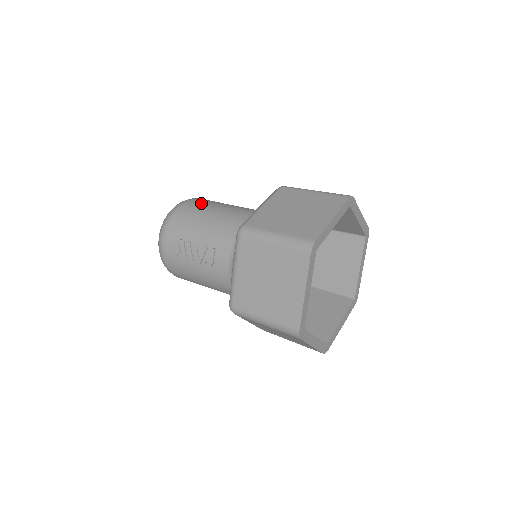
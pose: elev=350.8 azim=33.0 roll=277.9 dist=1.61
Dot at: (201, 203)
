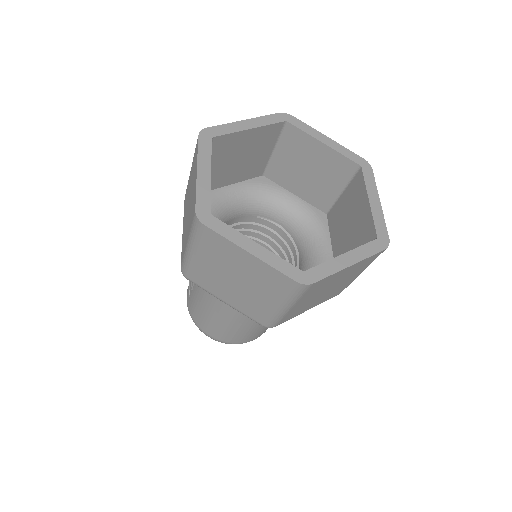
Dot at: occluded
